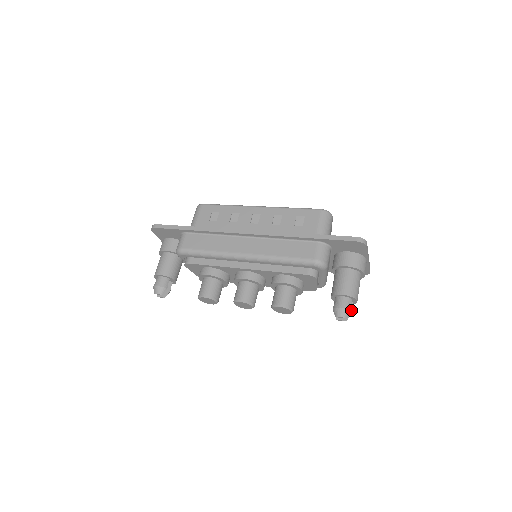
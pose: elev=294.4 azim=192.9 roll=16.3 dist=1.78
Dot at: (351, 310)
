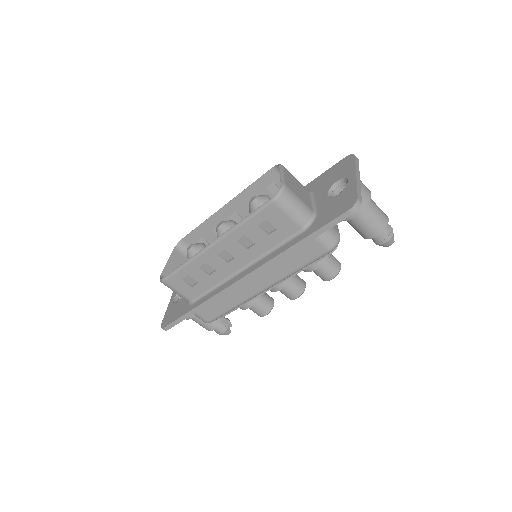
Dot at: (389, 226)
